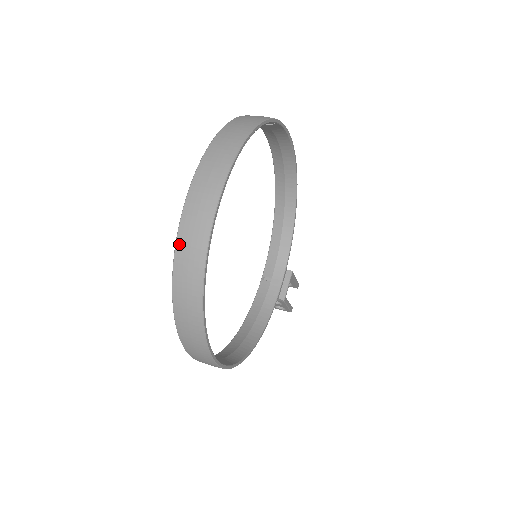
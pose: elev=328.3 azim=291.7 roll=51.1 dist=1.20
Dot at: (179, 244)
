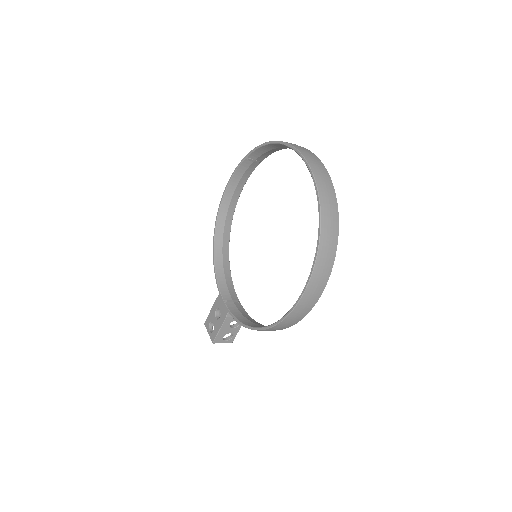
Dot at: (318, 180)
